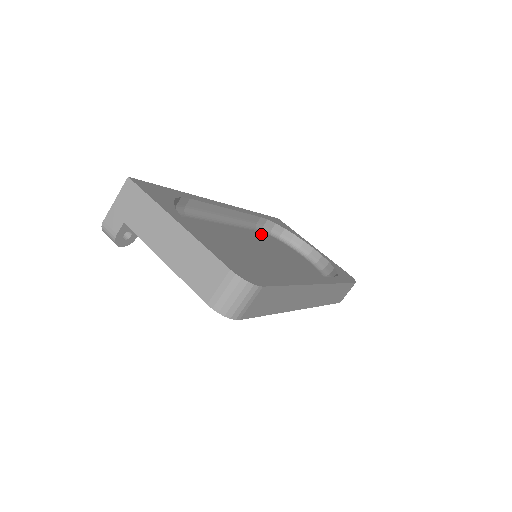
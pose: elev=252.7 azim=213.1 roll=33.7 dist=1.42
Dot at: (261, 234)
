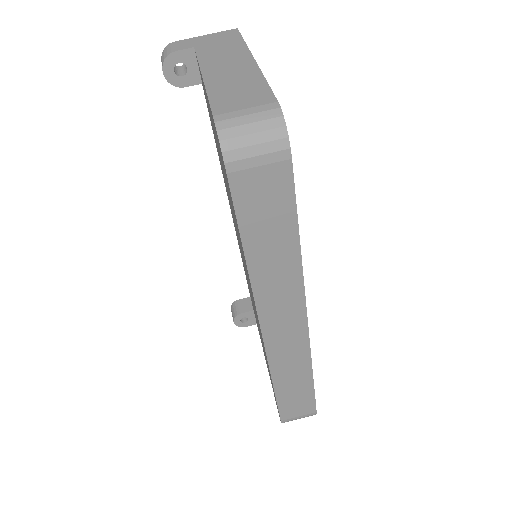
Dot at: occluded
